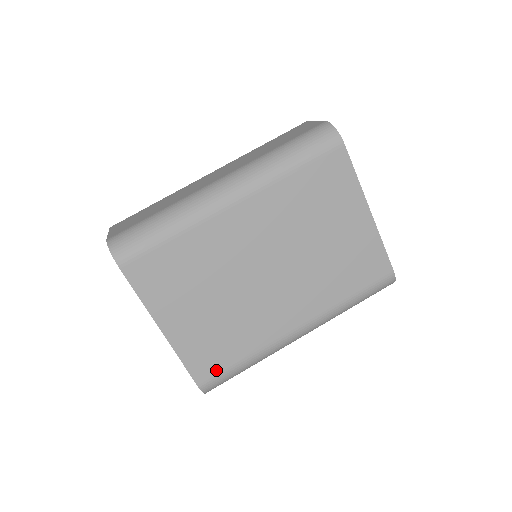
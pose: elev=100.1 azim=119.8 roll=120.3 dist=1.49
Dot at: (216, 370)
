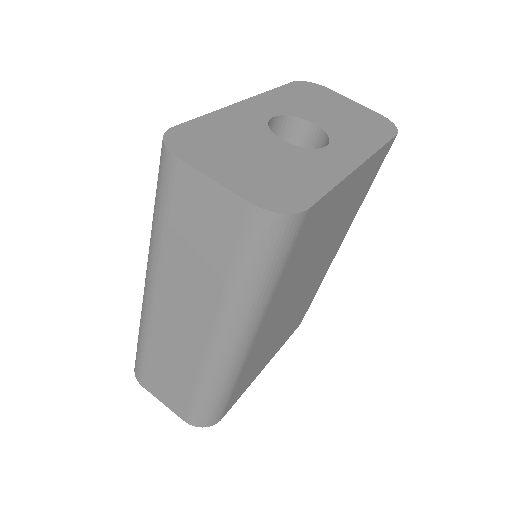
Dot at: (305, 313)
